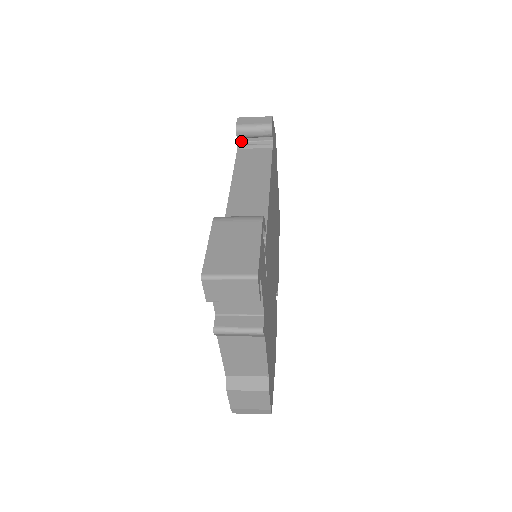
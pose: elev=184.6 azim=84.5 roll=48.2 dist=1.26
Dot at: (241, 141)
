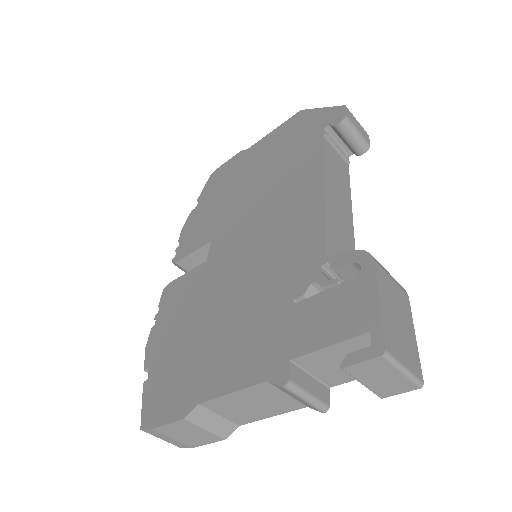
Dot at: (328, 129)
